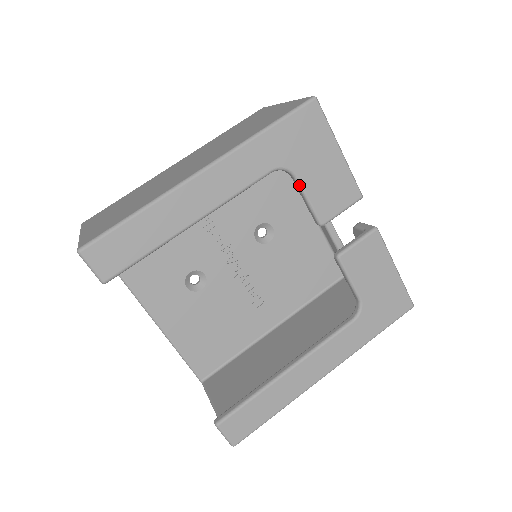
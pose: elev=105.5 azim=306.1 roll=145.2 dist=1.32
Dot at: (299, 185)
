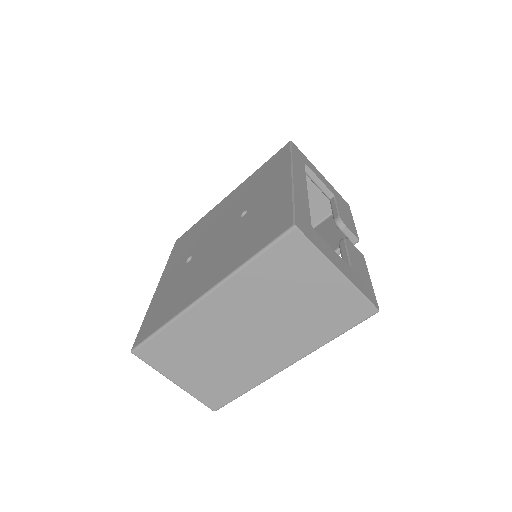
Dot at: occluded
